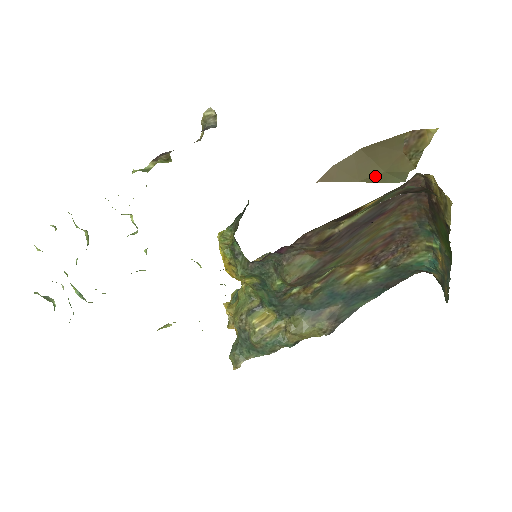
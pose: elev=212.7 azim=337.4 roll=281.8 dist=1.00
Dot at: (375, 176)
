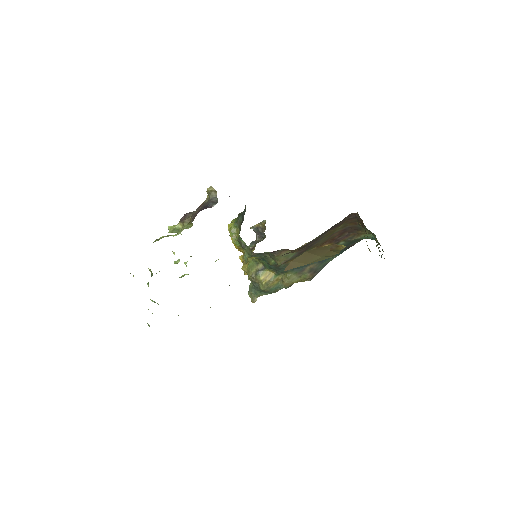
Dot at: (316, 260)
